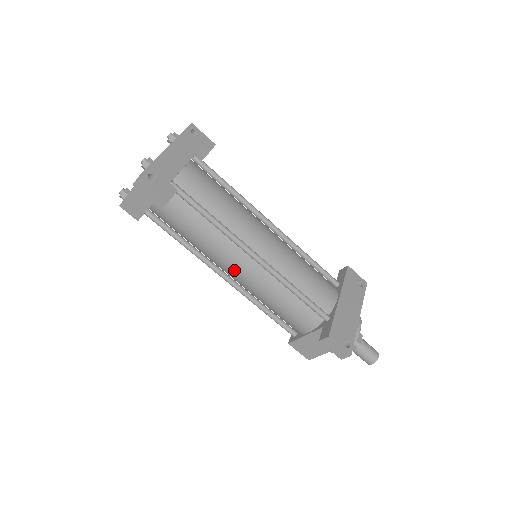
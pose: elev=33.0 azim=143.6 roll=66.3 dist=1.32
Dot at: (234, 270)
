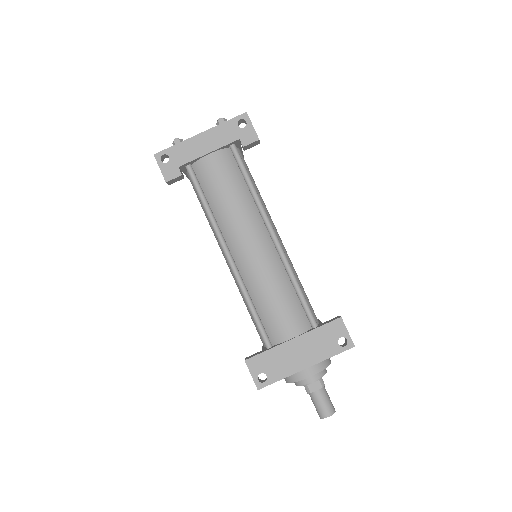
Dot at: occluded
